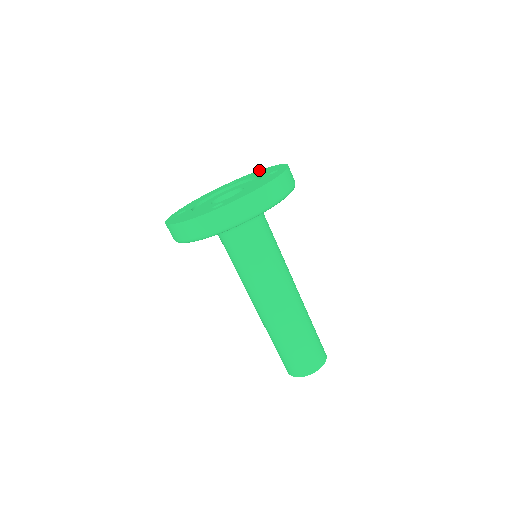
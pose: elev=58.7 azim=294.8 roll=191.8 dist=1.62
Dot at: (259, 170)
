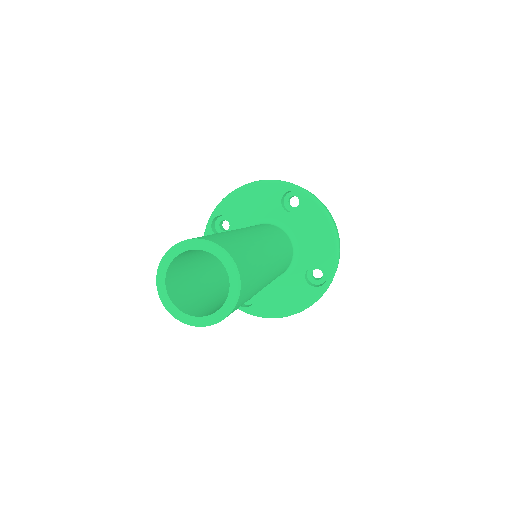
Dot at: occluded
